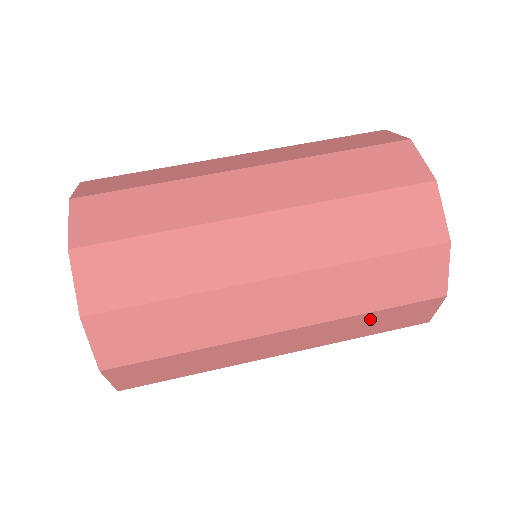
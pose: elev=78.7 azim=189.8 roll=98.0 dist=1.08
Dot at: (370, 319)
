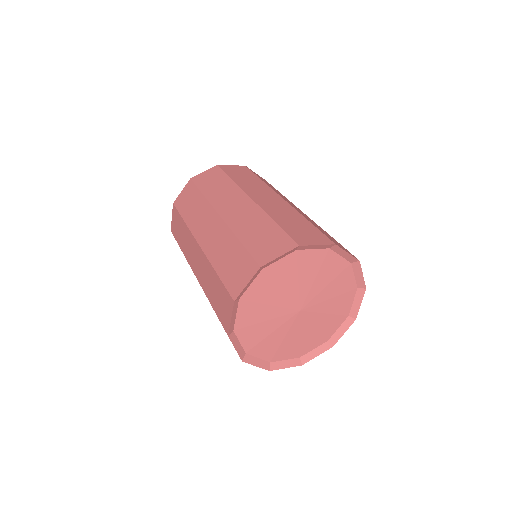
Dot at: occluded
